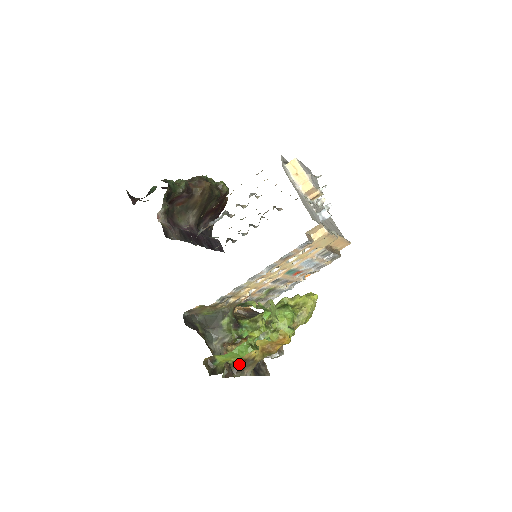
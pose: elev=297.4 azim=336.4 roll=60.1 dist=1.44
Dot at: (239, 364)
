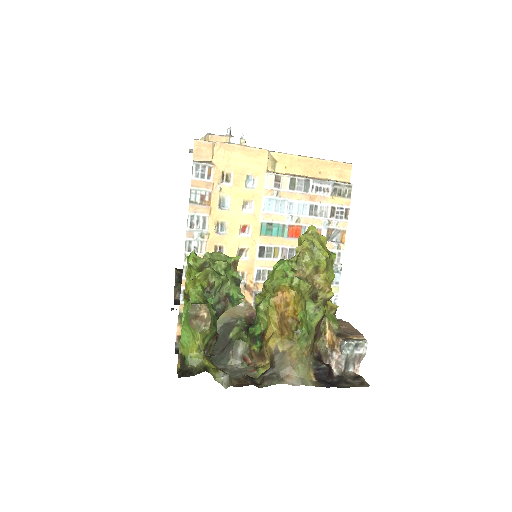
Dot at: (266, 371)
